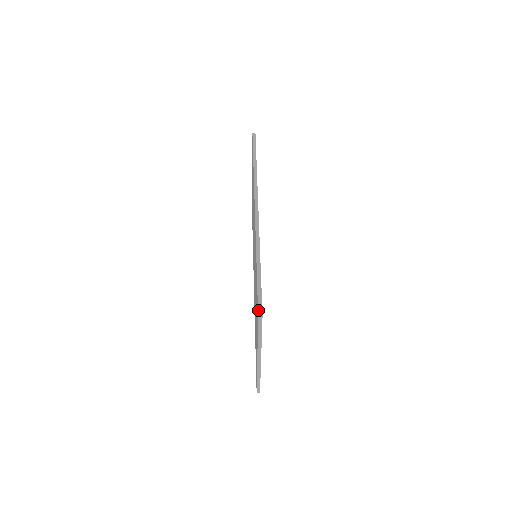
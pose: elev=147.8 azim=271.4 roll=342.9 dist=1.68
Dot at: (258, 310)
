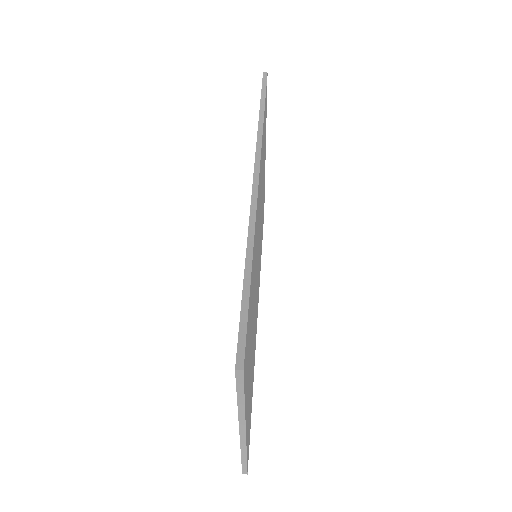
Dot at: (236, 357)
